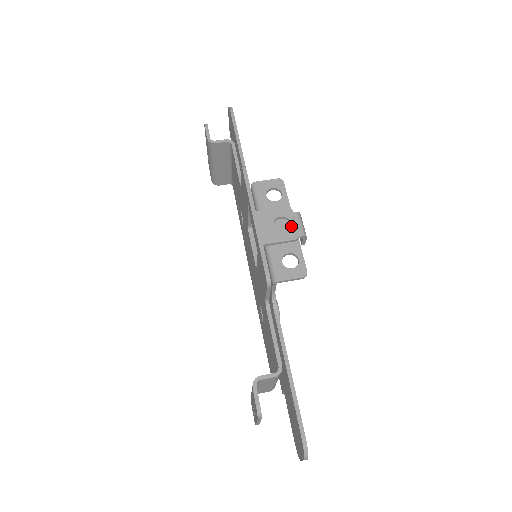
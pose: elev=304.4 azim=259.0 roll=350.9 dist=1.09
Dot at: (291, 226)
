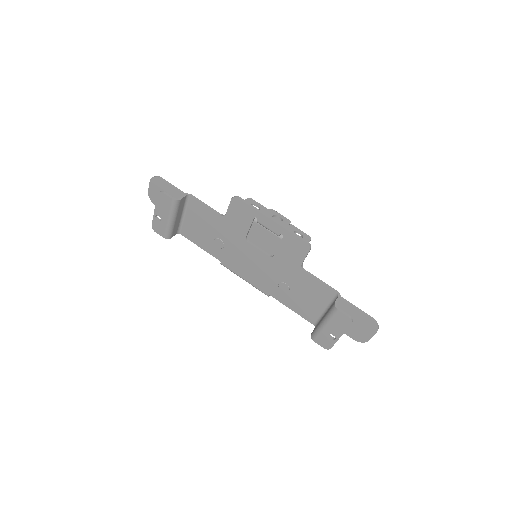
Dot at: (282, 218)
